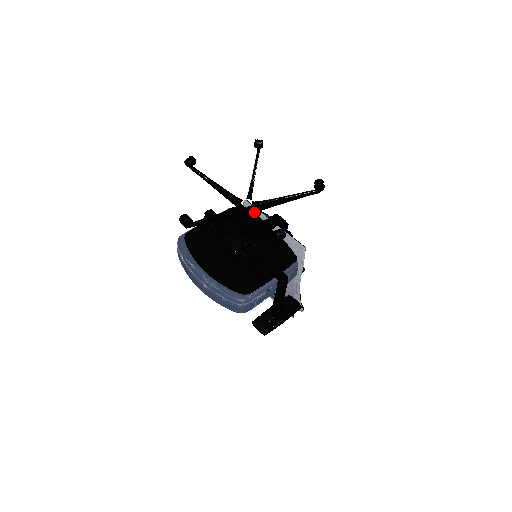
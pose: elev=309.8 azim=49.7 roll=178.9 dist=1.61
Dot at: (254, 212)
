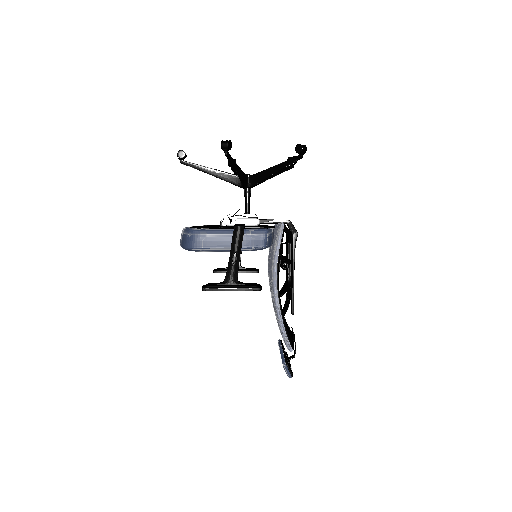
Dot at: (242, 172)
